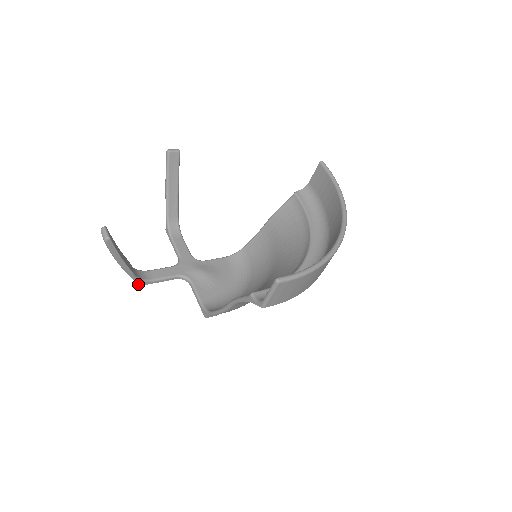
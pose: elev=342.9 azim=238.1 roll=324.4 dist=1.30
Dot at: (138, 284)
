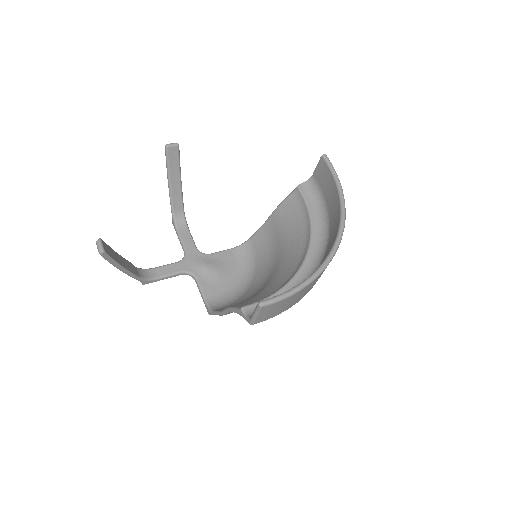
Dot at: (143, 283)
